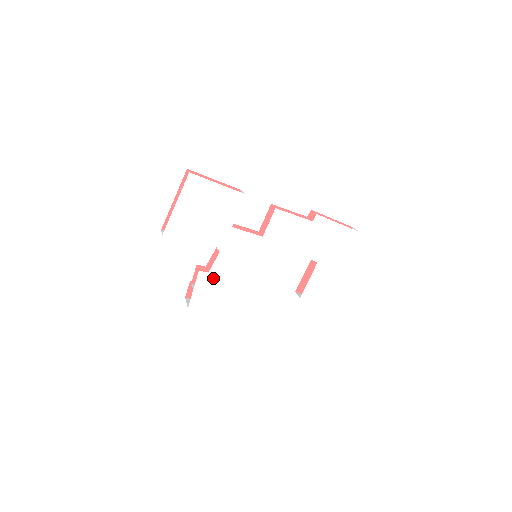
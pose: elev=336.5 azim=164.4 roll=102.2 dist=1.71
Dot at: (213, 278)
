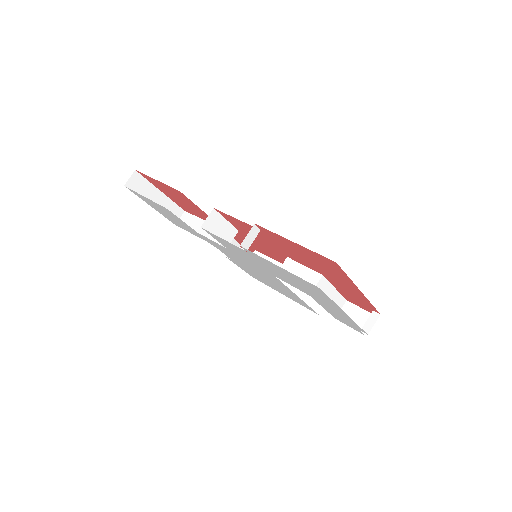
Dot at: (240, 265)
